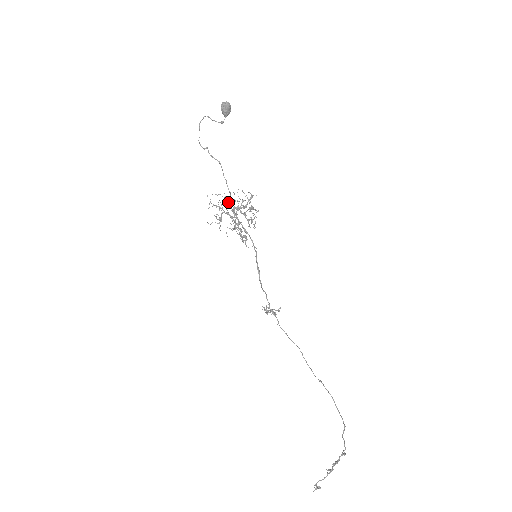
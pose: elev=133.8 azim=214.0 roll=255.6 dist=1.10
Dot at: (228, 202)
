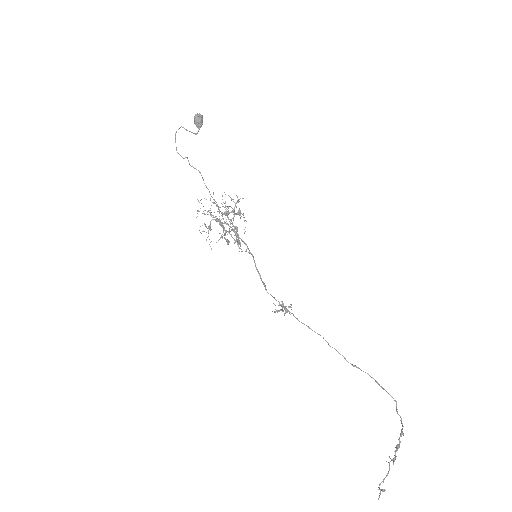
Dot at: (218, 206)
